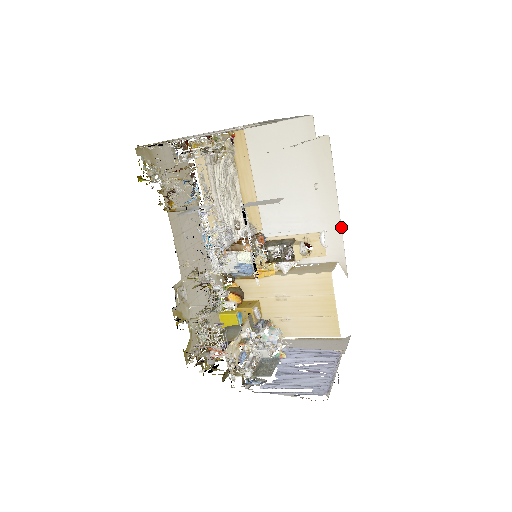
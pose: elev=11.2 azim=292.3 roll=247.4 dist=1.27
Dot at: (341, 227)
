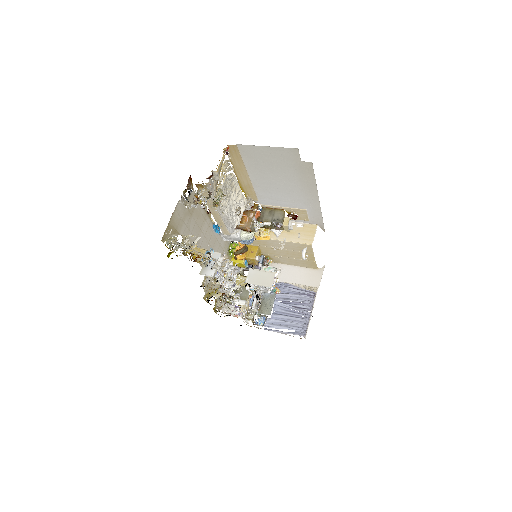
Dot at: occluded
